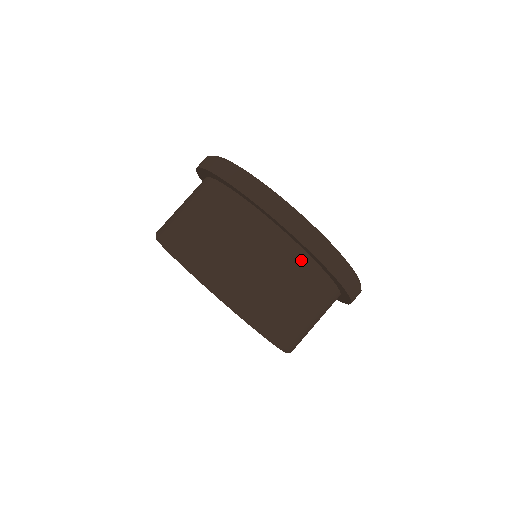
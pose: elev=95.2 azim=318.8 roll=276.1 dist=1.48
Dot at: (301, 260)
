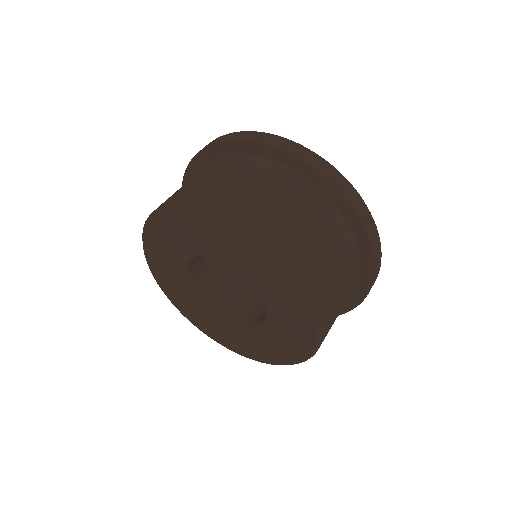
Dot at: (346, 234)
